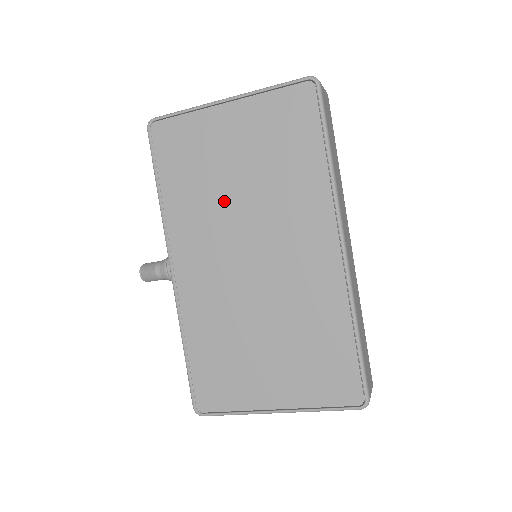
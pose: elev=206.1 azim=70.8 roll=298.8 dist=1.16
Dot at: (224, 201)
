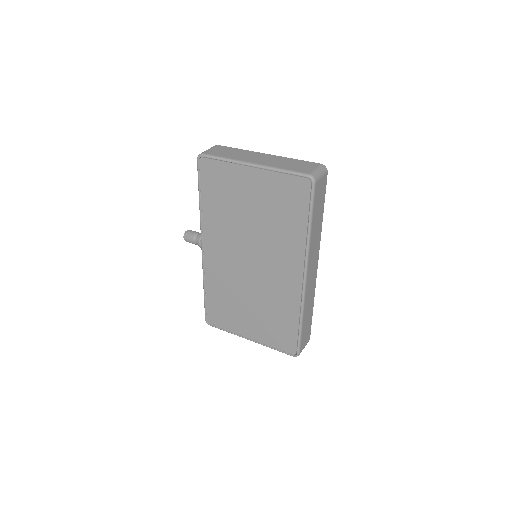
Dot at: (240, 226)
